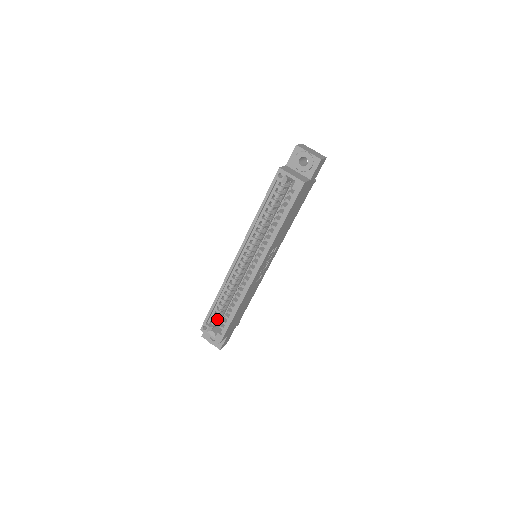
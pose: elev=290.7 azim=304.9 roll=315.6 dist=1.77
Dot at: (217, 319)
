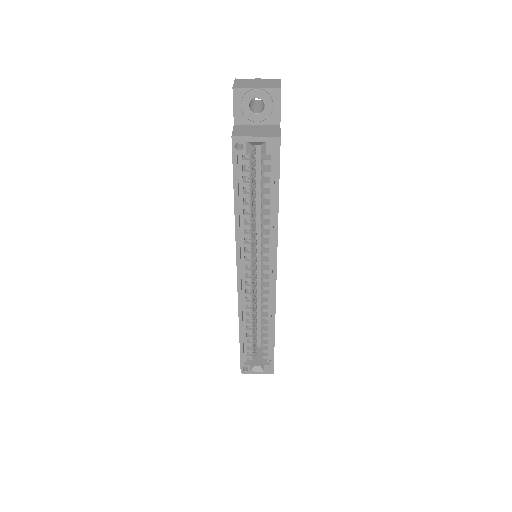
Dot at: (253, 351)
